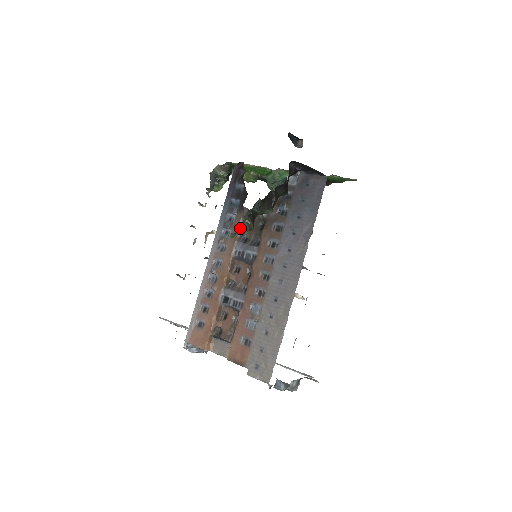
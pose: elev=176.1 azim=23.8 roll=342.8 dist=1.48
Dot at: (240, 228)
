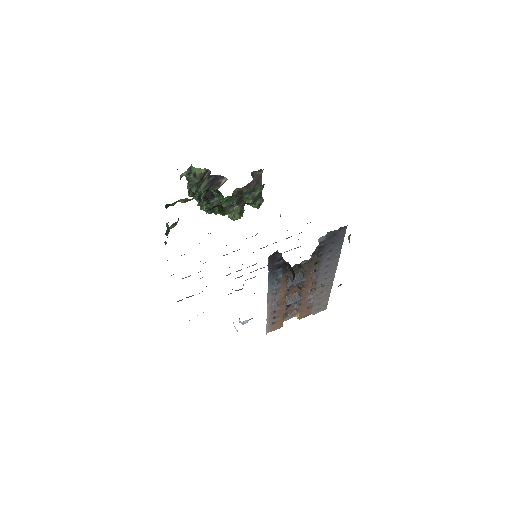
Dot at: occluded
